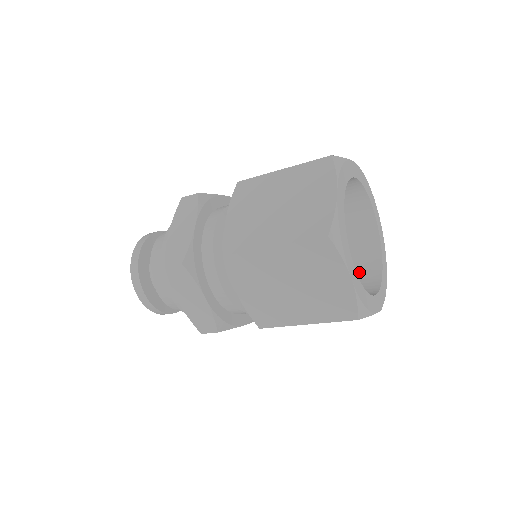
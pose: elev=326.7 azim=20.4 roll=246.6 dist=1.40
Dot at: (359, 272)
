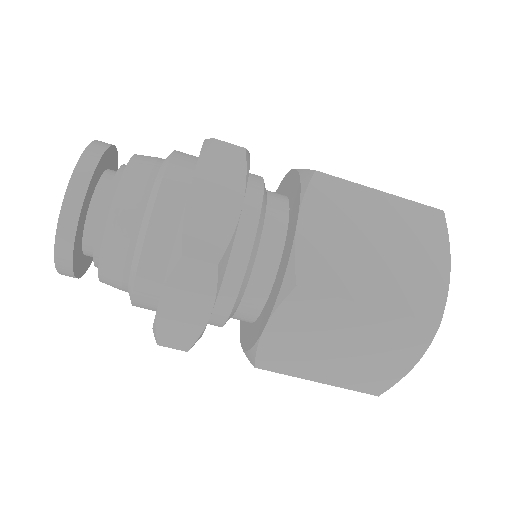
Dot at: occluded
